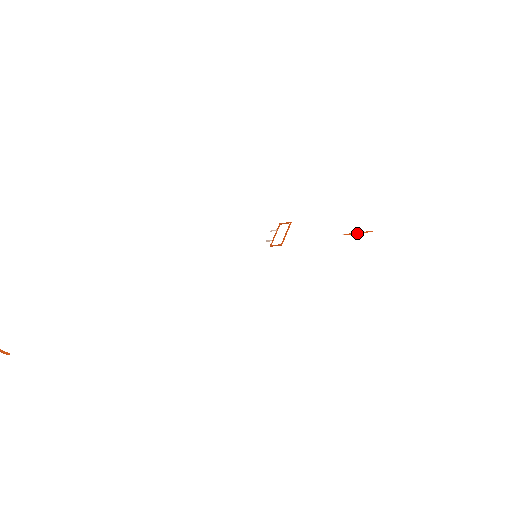
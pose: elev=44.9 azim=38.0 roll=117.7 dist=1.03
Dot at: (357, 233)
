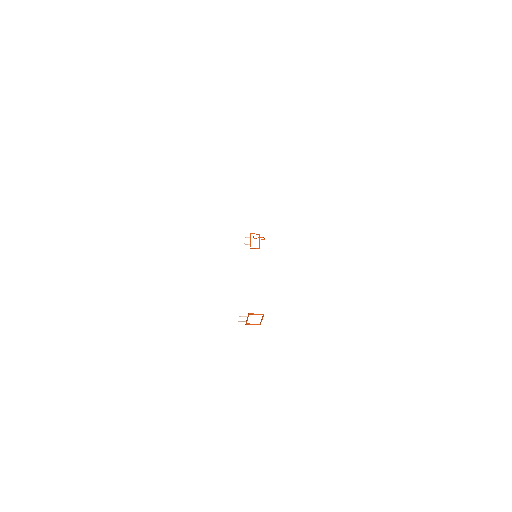
Dot at: (264, 239)
